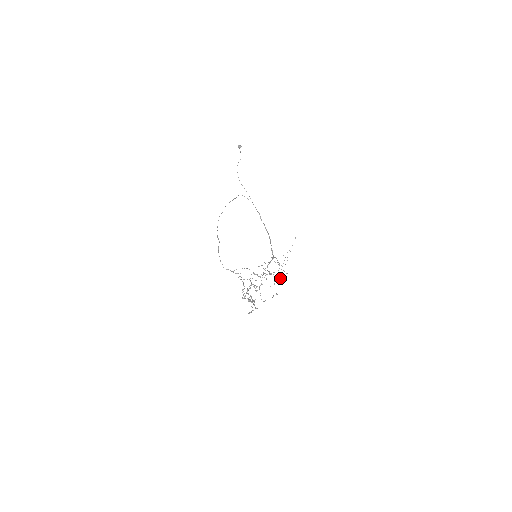
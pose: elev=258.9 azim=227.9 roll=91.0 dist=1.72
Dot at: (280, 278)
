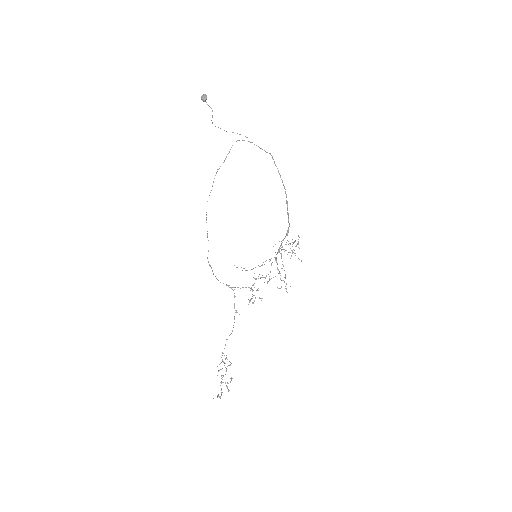
Dot at: (286, 284)
